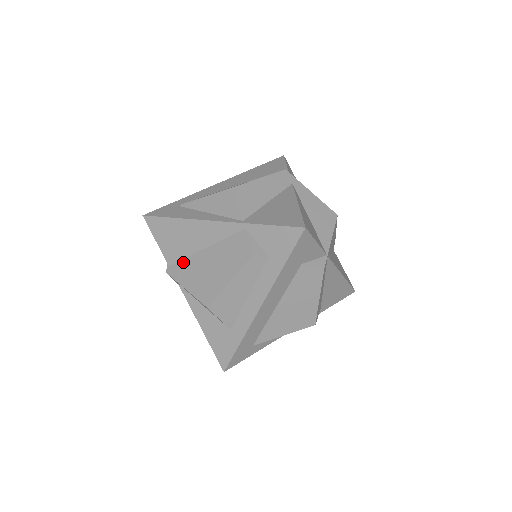
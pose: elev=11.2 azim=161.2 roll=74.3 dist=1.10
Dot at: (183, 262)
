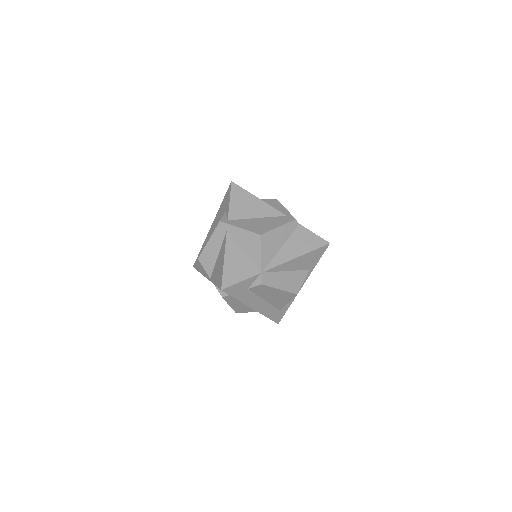
Dot at: occluded
